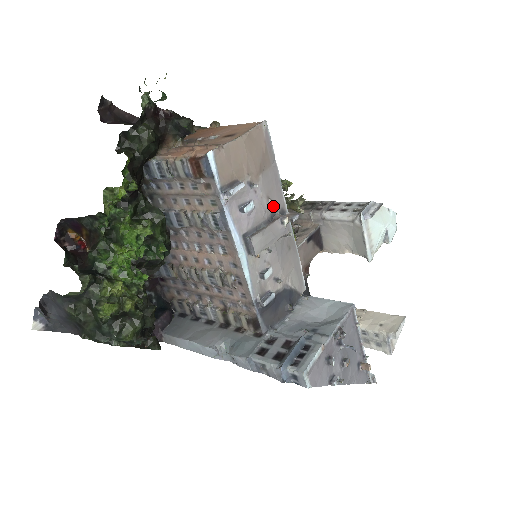
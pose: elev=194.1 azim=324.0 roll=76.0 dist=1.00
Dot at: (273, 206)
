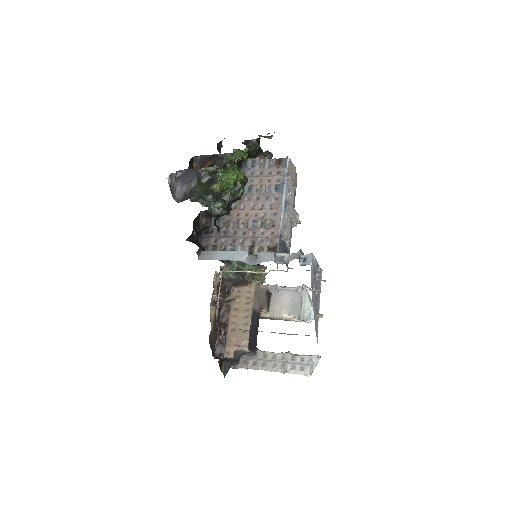
Dot at: occluded
